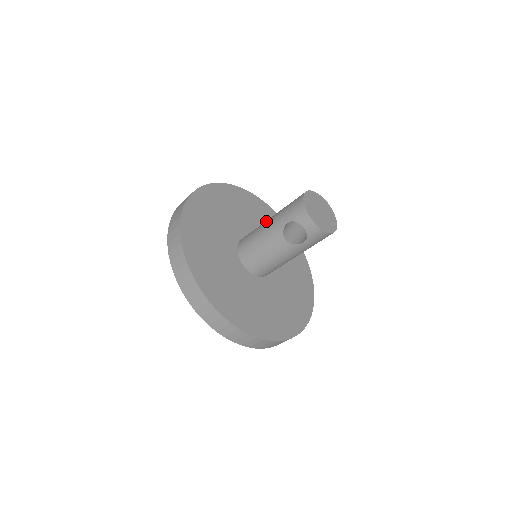
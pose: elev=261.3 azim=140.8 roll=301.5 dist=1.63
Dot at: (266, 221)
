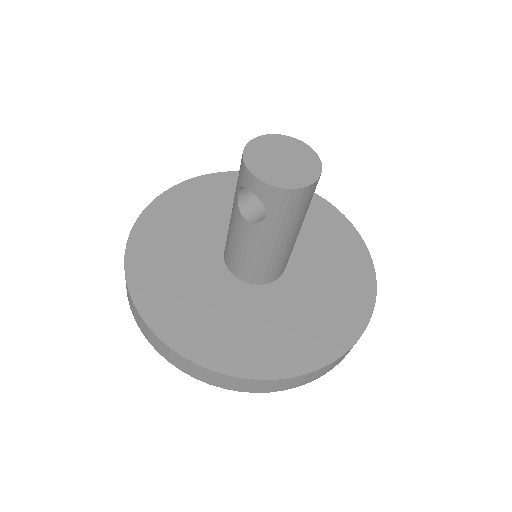
Dot at: occluded
